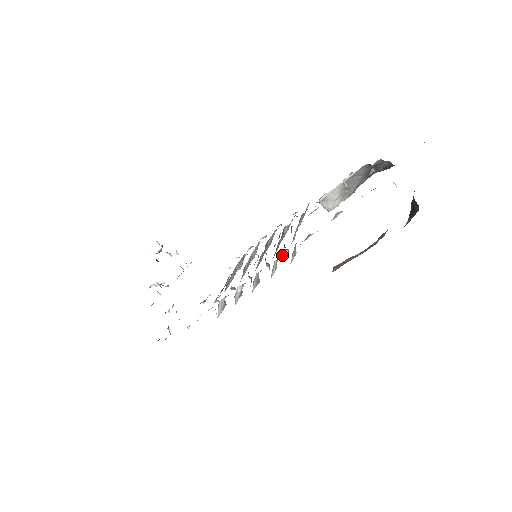
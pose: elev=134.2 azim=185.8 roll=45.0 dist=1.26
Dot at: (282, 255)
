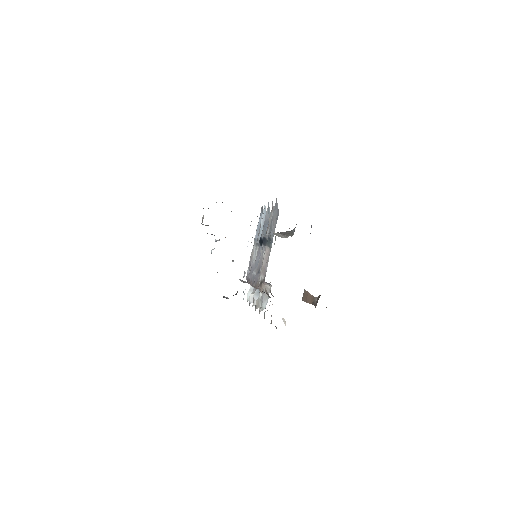
Dot at: occluded
